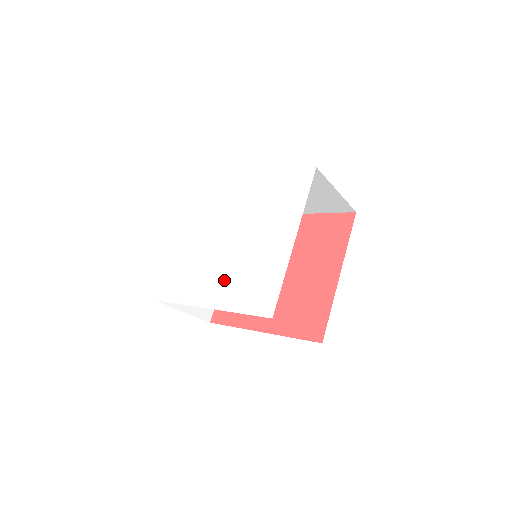
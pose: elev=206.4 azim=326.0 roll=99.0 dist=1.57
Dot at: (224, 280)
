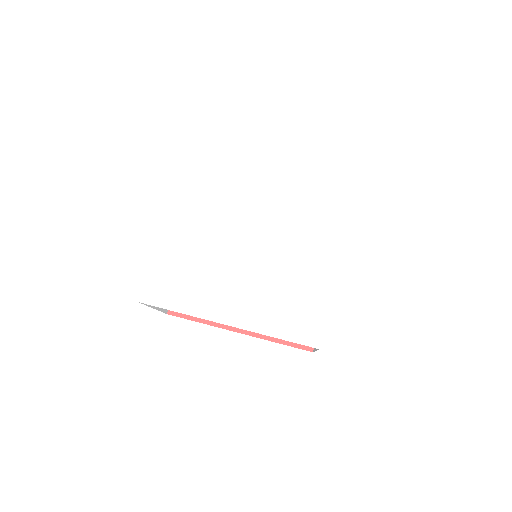
Dot at: (249, 294)
